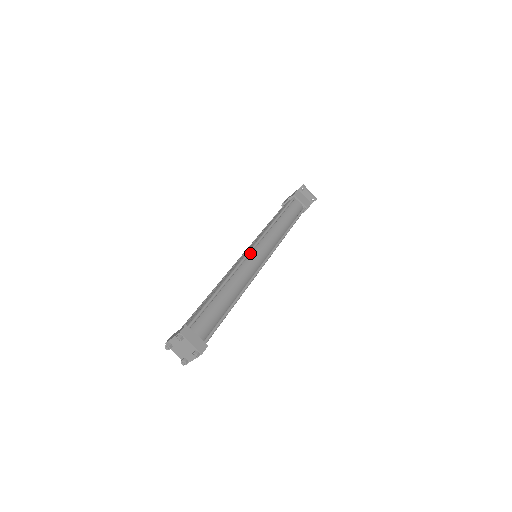
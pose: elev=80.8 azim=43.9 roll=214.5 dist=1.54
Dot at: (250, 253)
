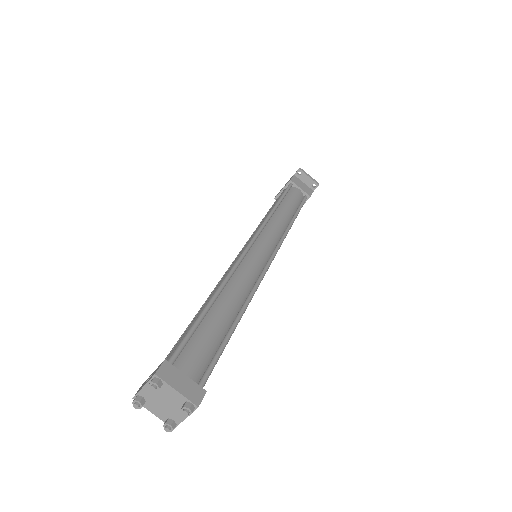
Dot at: (248, 250)
